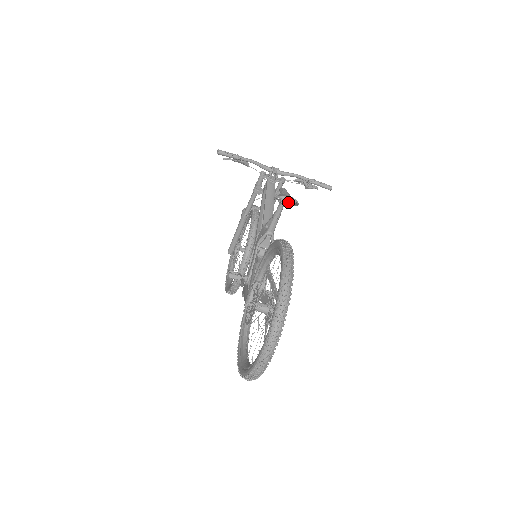
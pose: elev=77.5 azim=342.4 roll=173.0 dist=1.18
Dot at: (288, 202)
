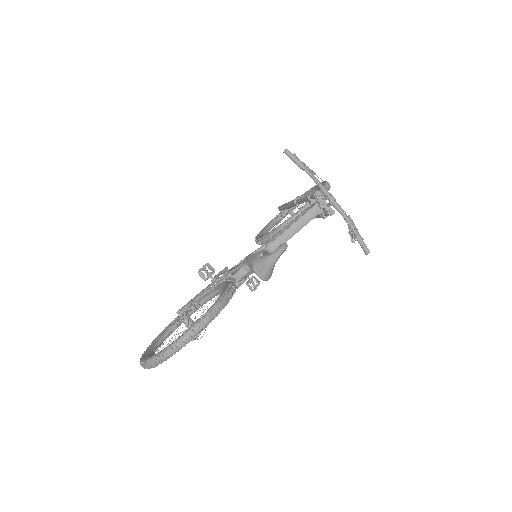
Dot at: occluded
